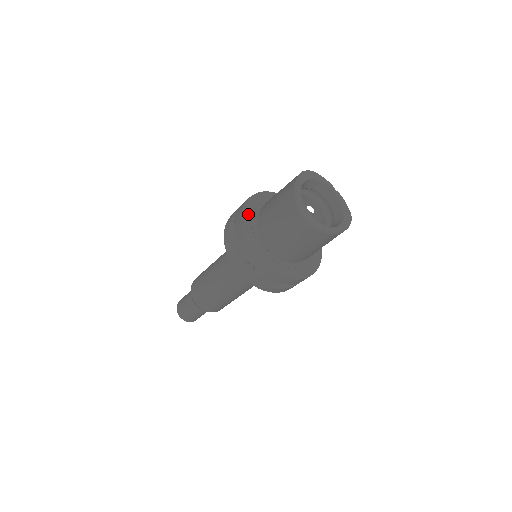
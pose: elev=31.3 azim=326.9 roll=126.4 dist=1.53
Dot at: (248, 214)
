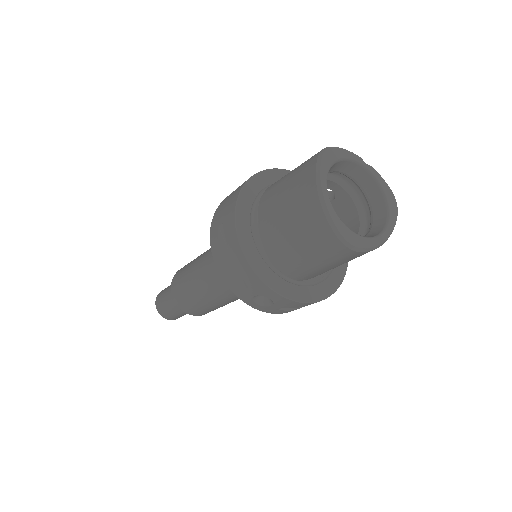
Dot at: (244, 227)
